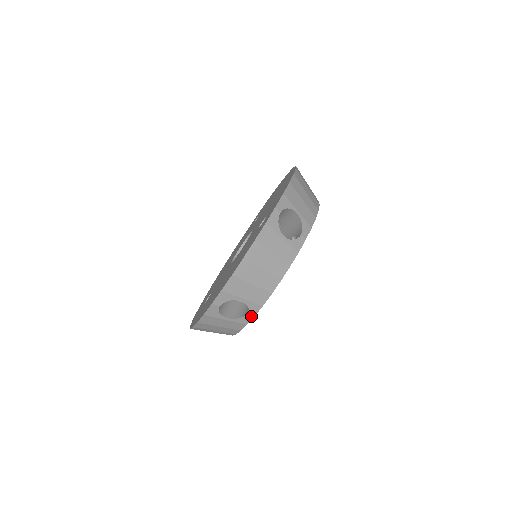
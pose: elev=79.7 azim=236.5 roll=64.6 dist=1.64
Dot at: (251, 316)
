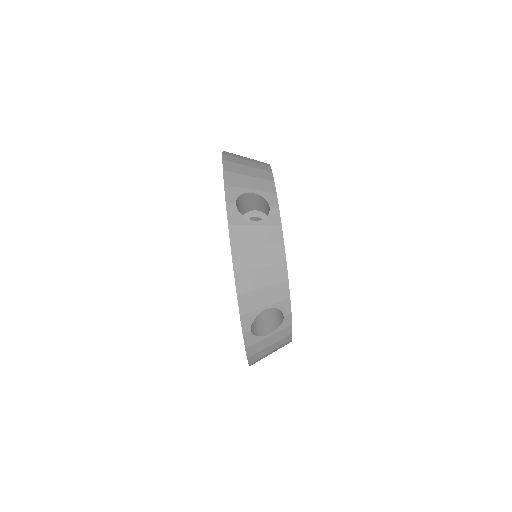
Dot at: (276, 209)
